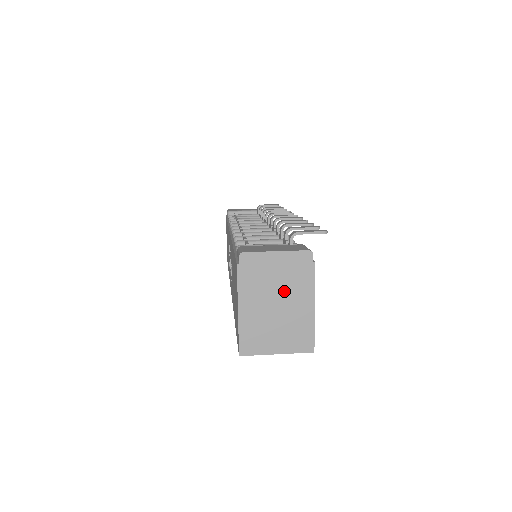
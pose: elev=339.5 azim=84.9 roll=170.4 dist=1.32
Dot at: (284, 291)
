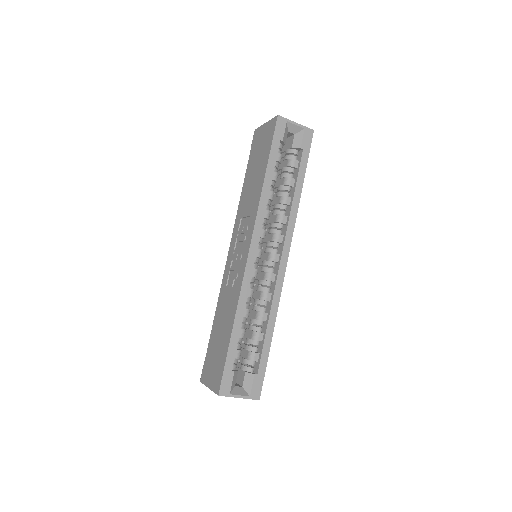
Dot at: occluded
